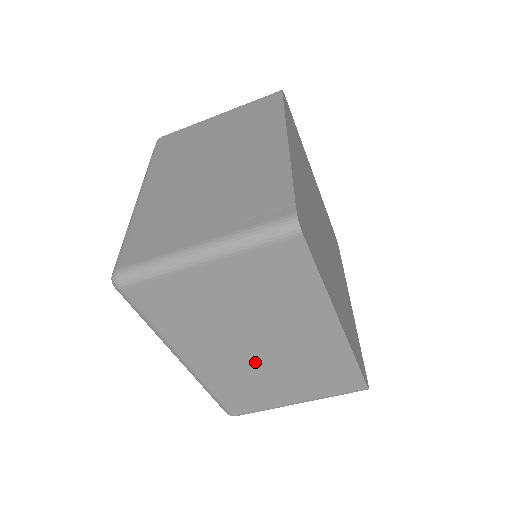
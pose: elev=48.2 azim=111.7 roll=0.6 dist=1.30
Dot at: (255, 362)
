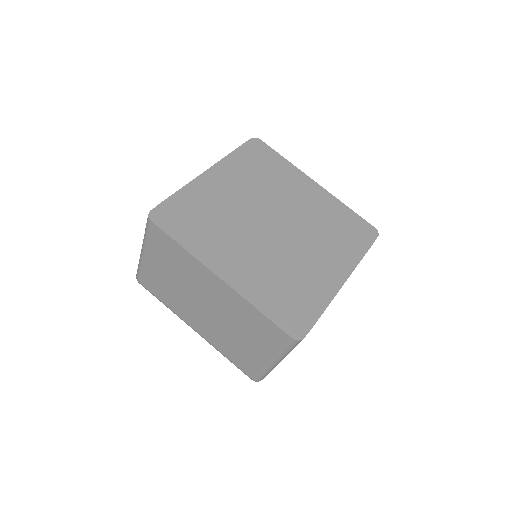
Dot at: (217, 323)
